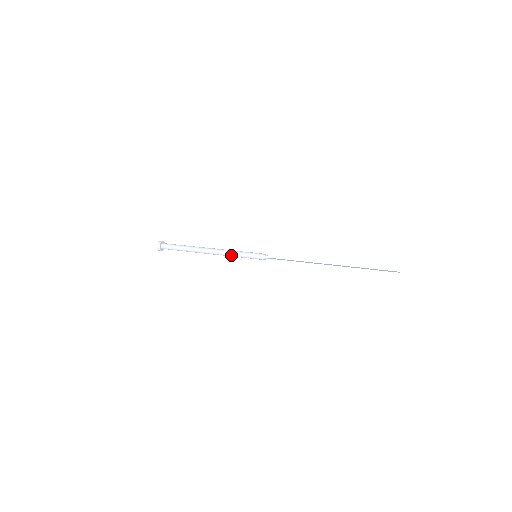
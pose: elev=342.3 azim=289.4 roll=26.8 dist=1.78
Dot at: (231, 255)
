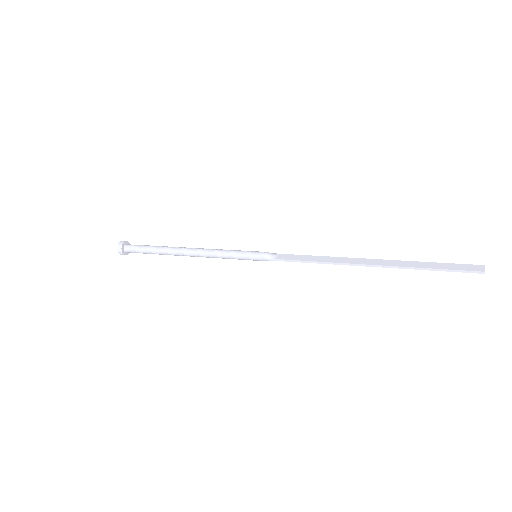
Dot at: occluded
